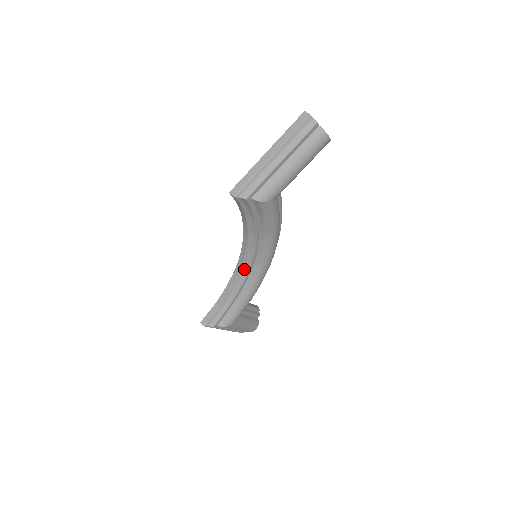
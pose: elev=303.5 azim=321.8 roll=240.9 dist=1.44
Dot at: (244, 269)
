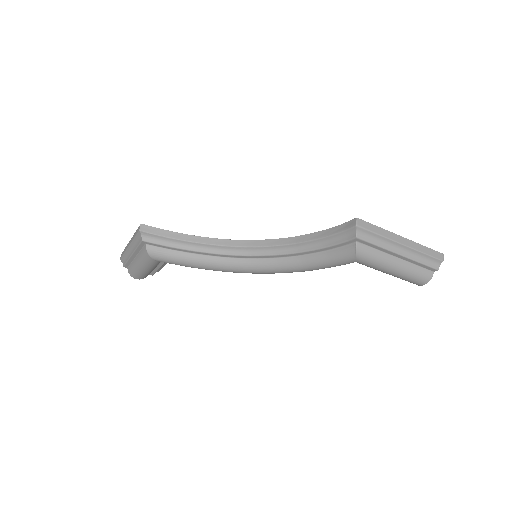
Dot at: (237, 250)
